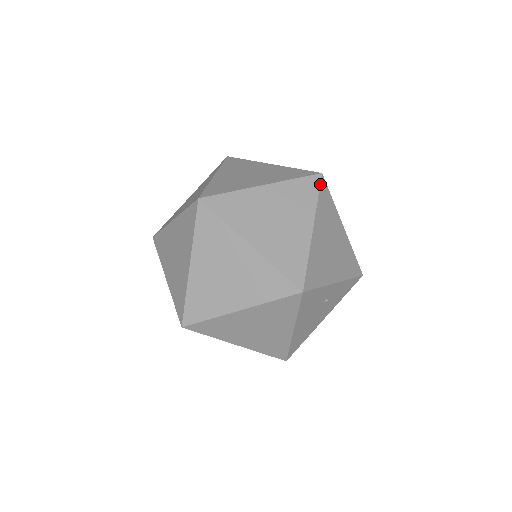
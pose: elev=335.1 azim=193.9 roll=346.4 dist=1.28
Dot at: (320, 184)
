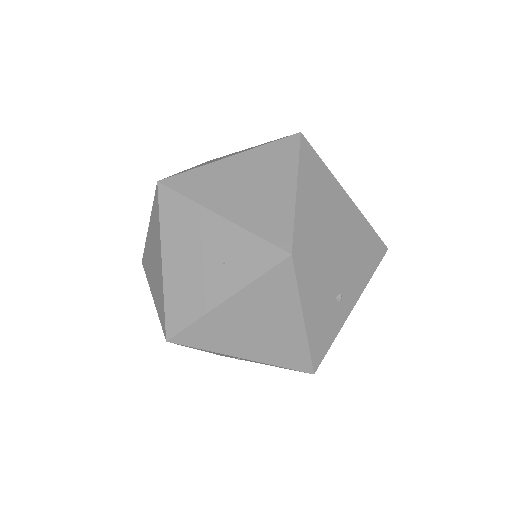
Dot at: (277, 264)
